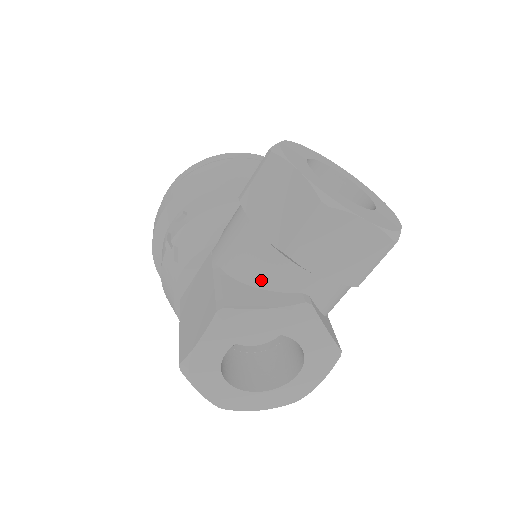
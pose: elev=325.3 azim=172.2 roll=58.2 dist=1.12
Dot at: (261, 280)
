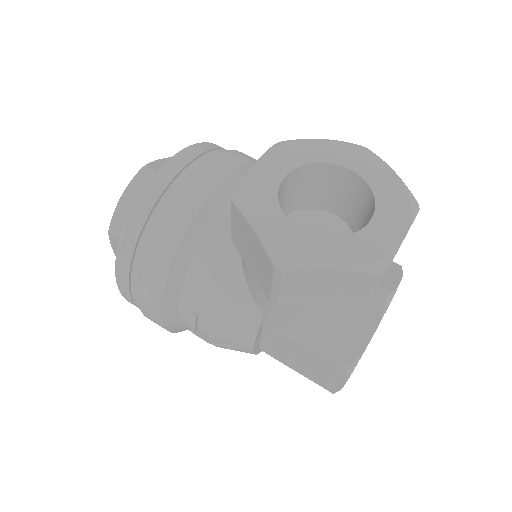
Dot at: (344, 320)
